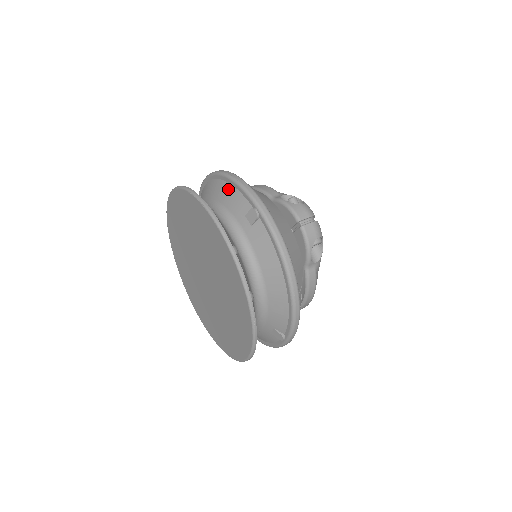
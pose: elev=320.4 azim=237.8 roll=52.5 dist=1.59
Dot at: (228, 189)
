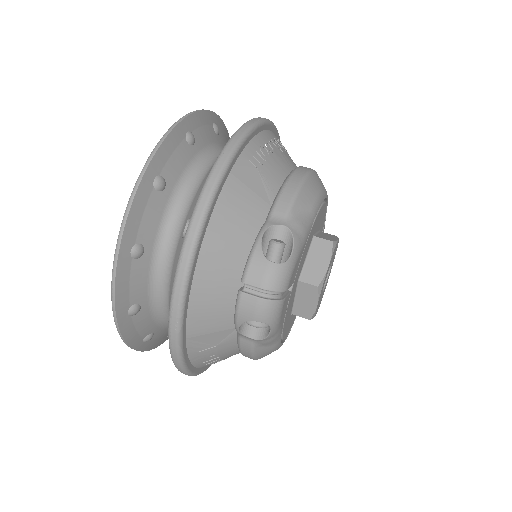
Dot at: occluded
